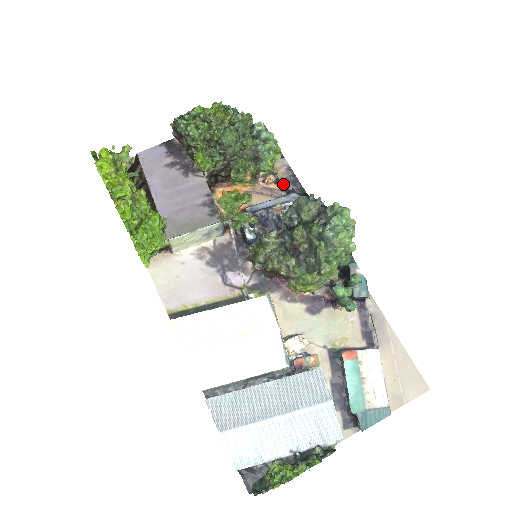
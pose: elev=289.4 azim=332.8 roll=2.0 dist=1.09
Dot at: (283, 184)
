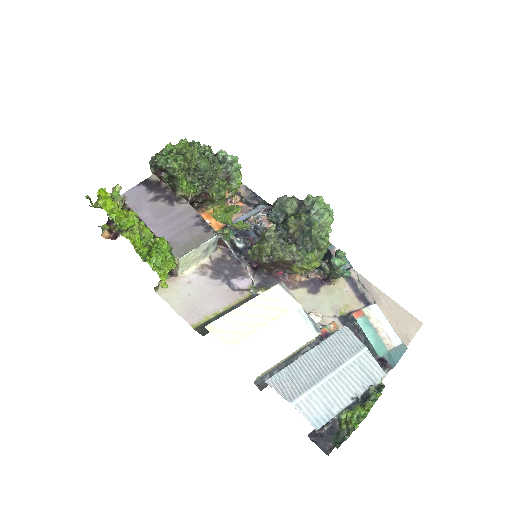
Dot at: (247, 201)
